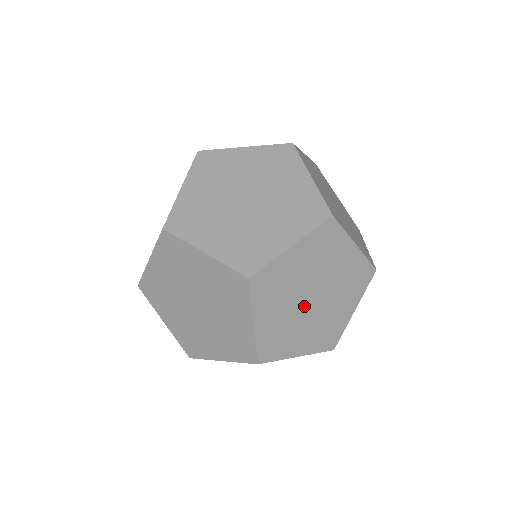
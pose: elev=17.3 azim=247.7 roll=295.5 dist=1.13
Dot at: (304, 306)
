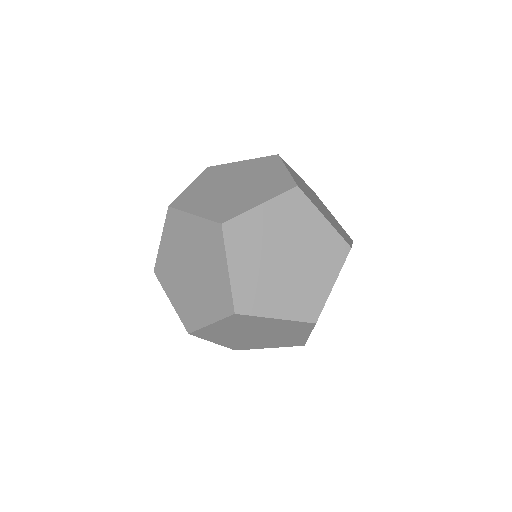
Dot at: (278, 265)
